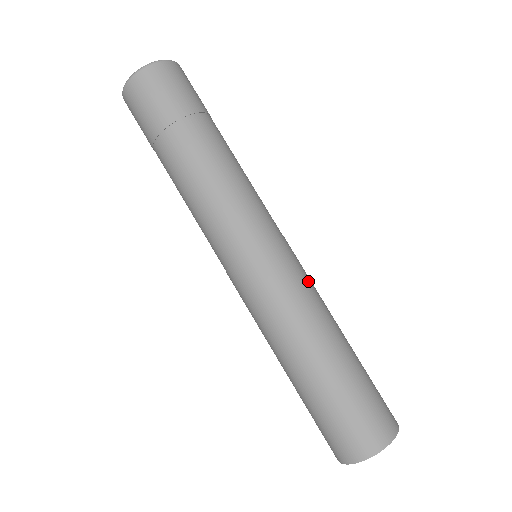
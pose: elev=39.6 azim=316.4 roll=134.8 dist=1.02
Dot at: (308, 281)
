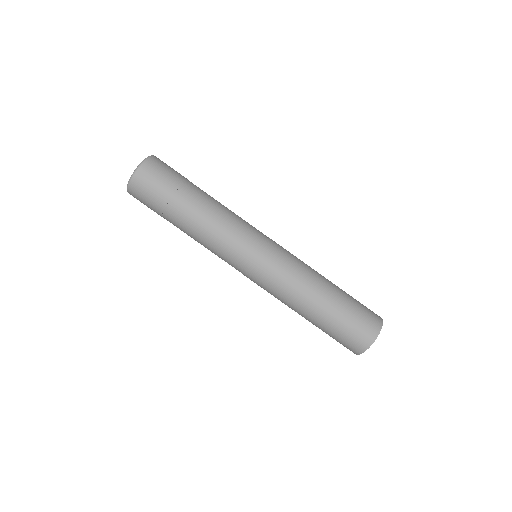
Dot at: (294, 259)
